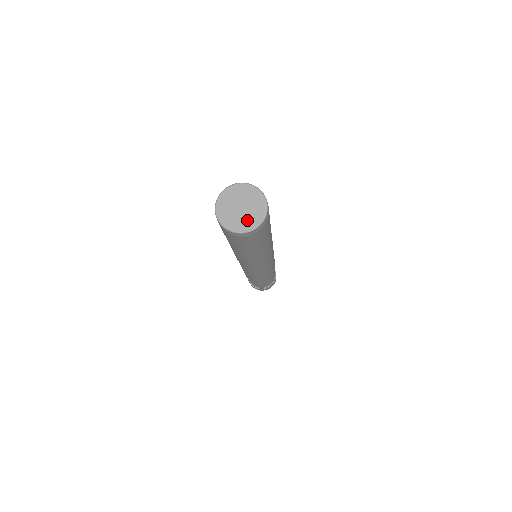
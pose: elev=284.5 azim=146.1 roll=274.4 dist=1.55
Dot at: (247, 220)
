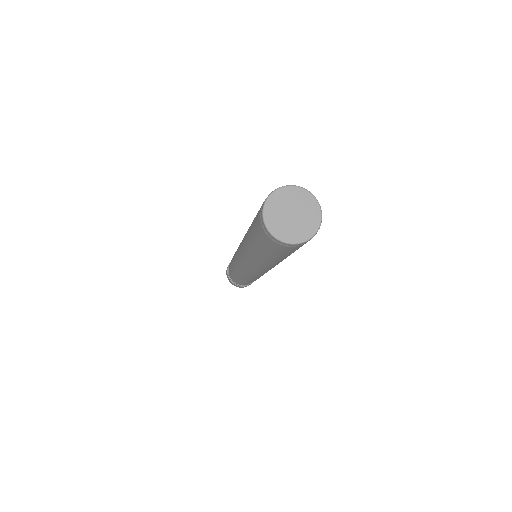
Dot at: (306, 224)
